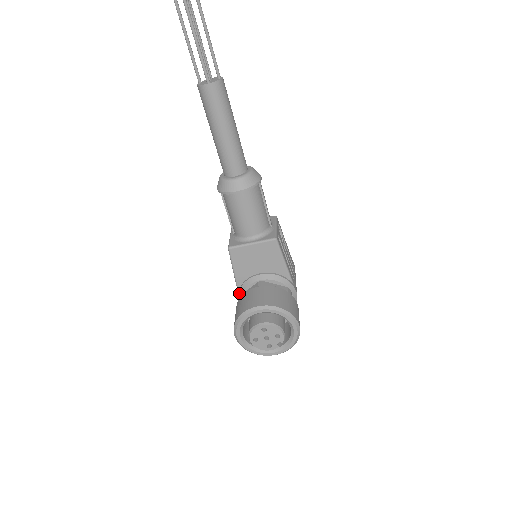
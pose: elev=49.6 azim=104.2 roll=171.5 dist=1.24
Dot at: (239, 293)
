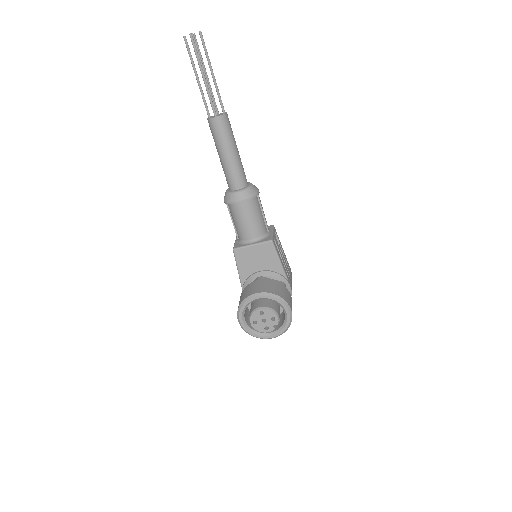
Dot at: (243, 289)
